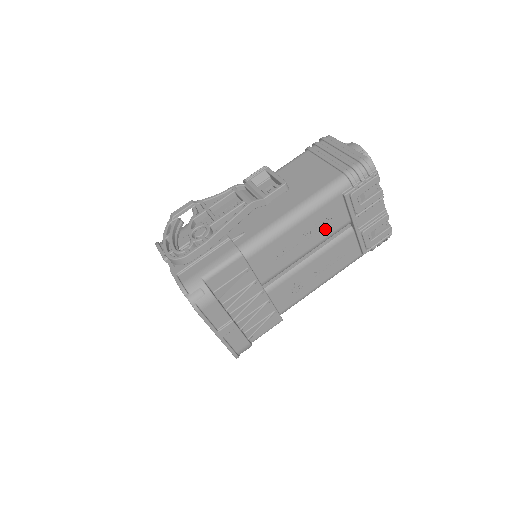
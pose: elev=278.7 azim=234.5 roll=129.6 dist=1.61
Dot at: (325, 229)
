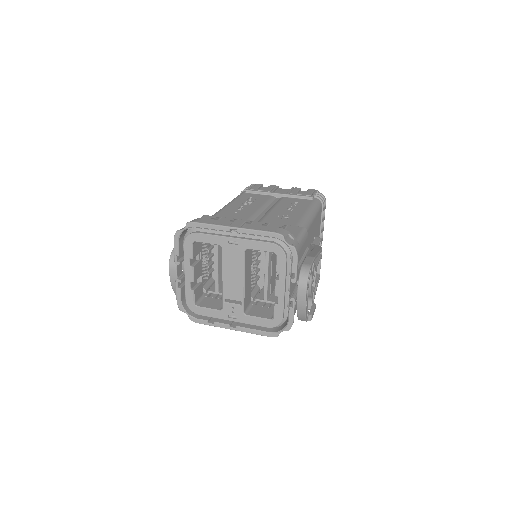
Dot at: (258, 201)
